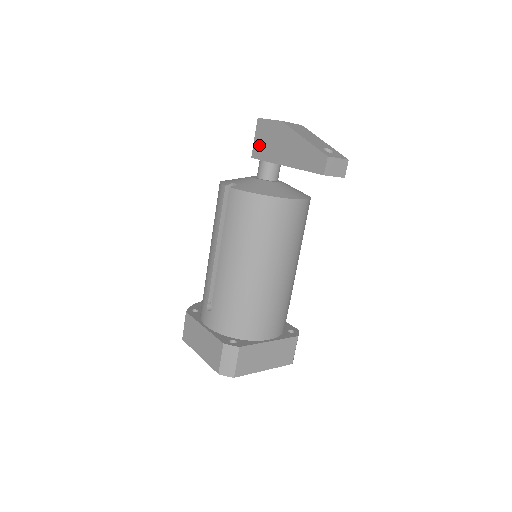
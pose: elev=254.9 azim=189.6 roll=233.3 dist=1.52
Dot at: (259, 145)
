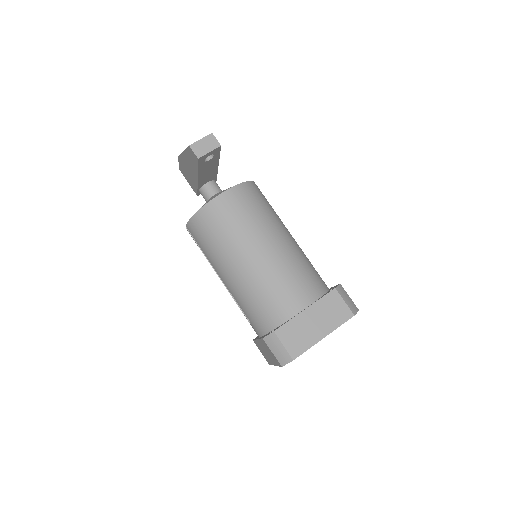
Dot at: (190, 184)
